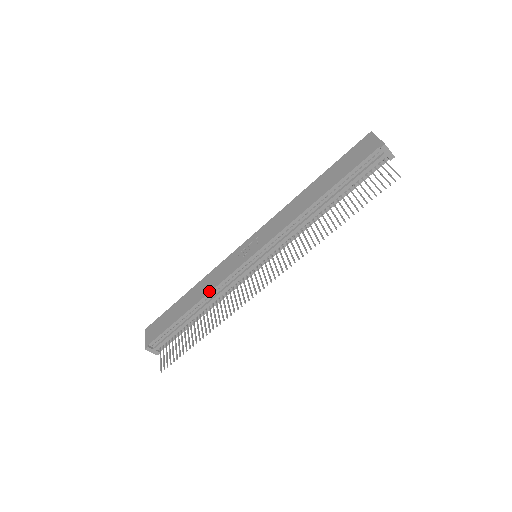
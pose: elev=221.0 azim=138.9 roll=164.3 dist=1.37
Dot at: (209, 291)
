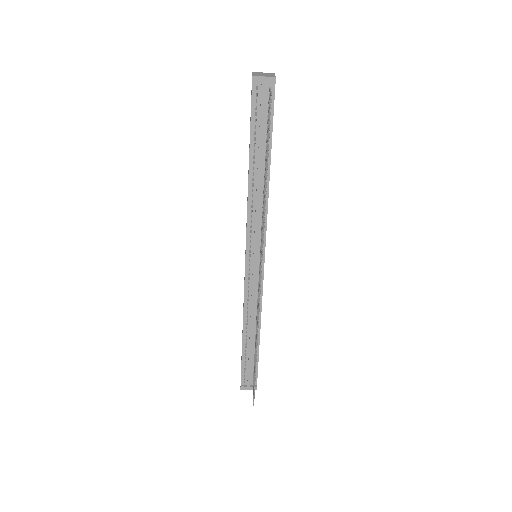
Dot at: (243, 311)
